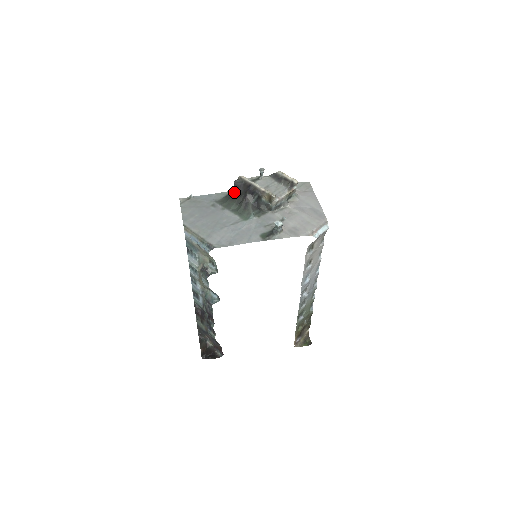
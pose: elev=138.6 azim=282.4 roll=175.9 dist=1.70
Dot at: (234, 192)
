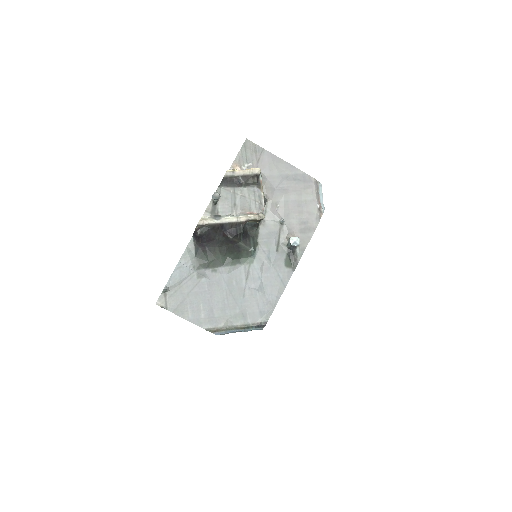
Dot at: (205, 242)
